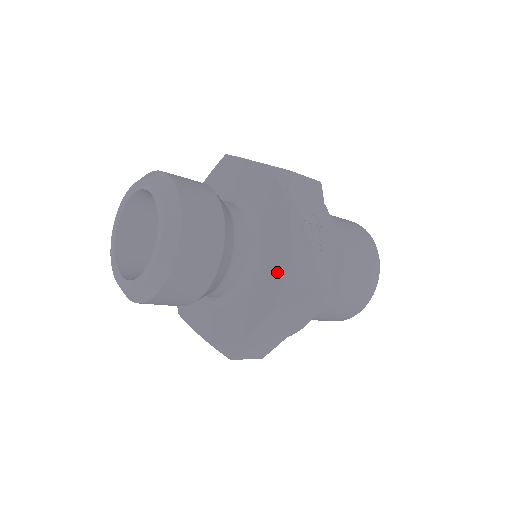
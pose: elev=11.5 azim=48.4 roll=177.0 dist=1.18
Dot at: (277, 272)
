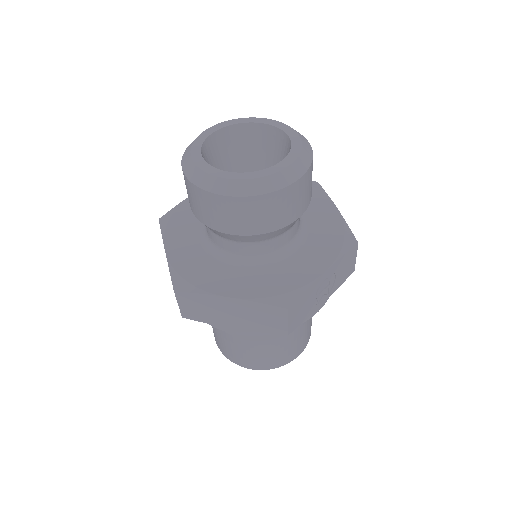
Dot at: (285, 283)
